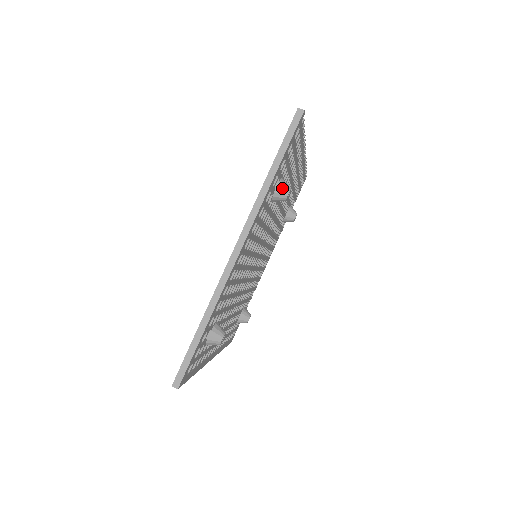
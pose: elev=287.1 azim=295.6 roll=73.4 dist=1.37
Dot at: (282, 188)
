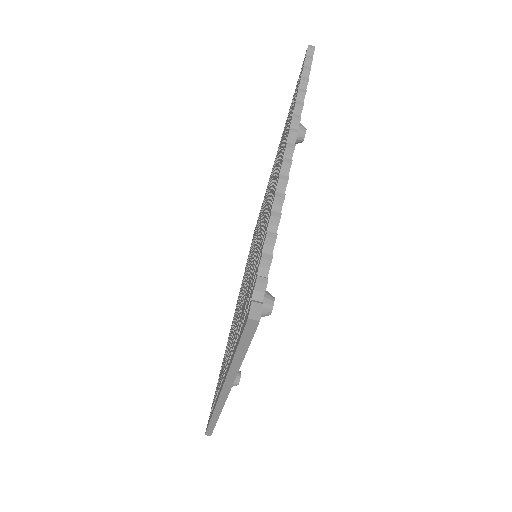
Dot at: occluded
